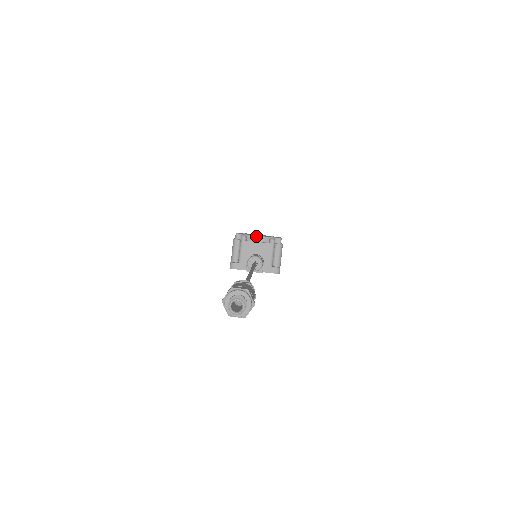
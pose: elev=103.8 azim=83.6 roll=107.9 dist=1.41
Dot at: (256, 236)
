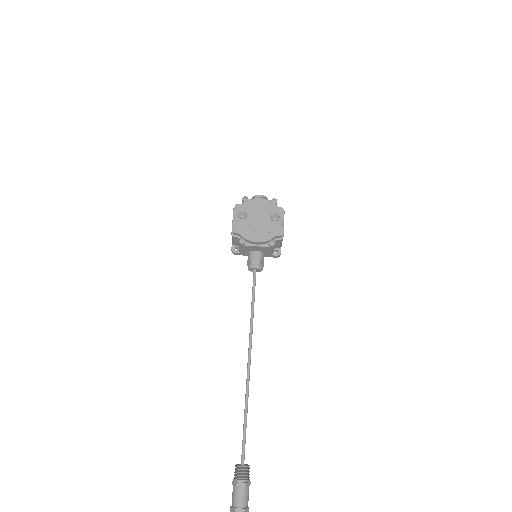
Dot at: (255, 242)
